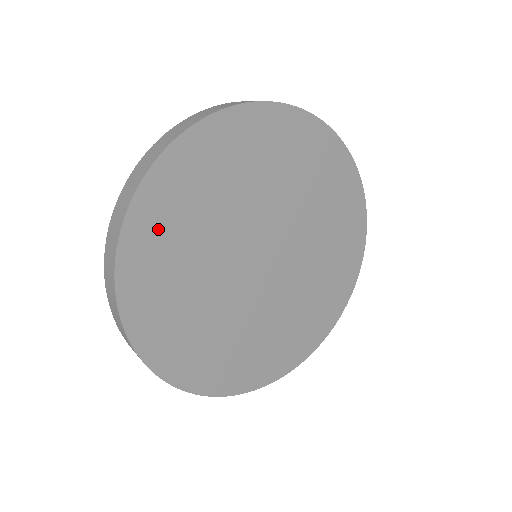
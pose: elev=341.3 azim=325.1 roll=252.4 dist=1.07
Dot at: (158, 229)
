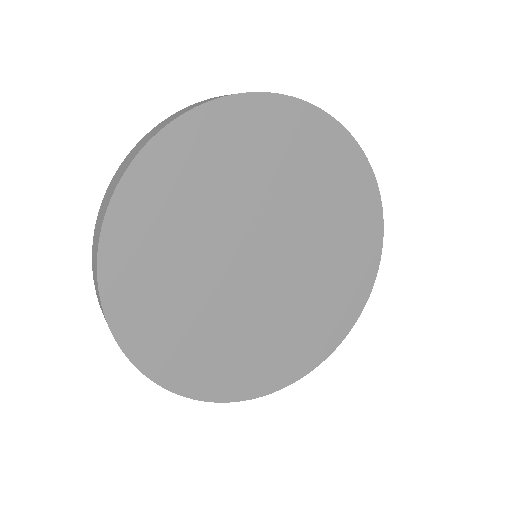
Dot at: (137, 252)
